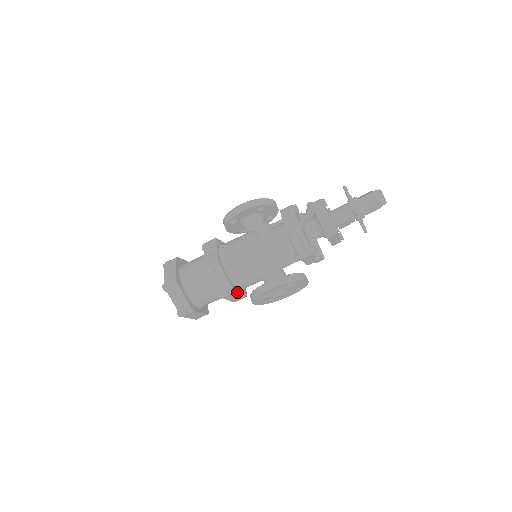
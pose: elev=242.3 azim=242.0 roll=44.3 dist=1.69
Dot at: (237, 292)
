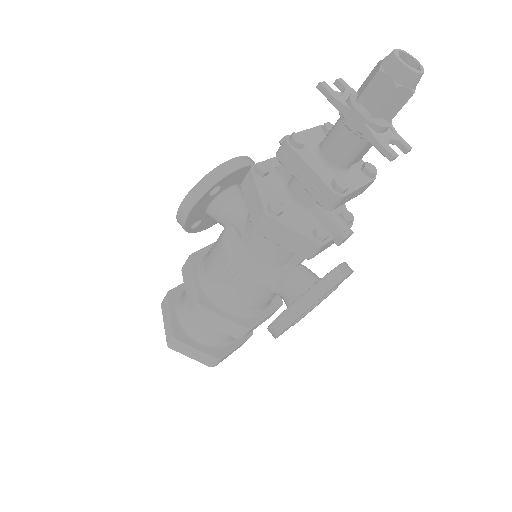
Dot at: (256, 323)
